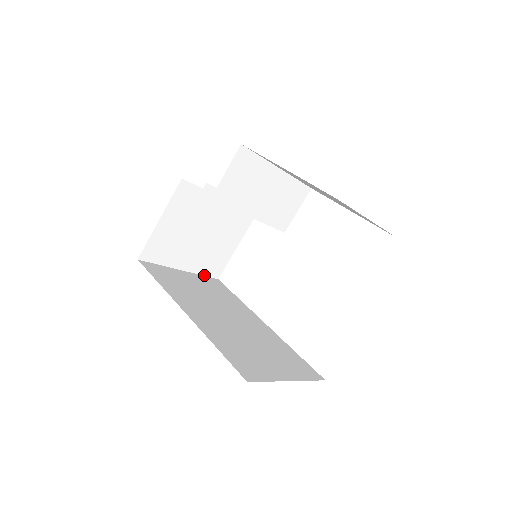
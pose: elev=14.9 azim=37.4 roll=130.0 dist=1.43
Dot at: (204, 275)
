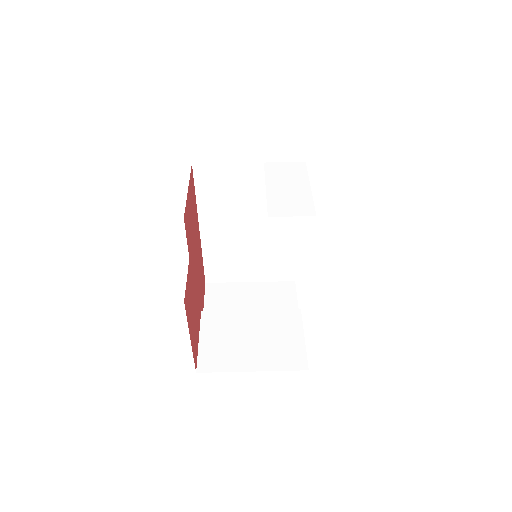
Dot at: (282, 162)
